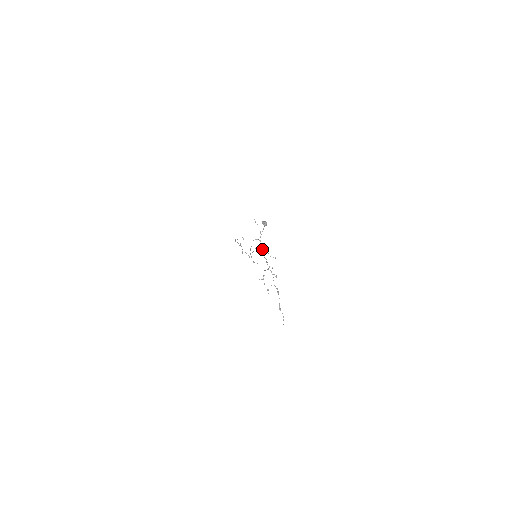
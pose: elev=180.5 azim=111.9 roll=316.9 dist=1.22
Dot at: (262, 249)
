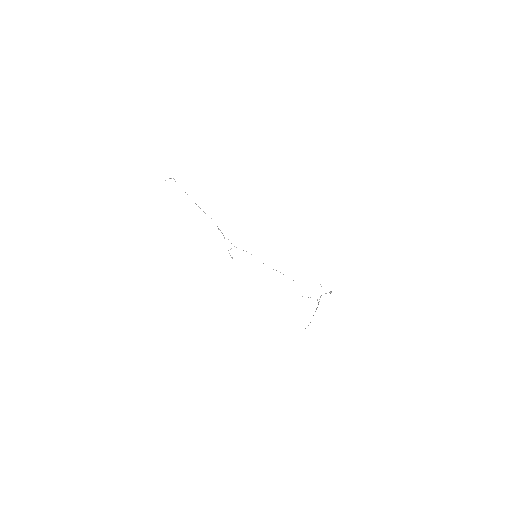
Dot at: occluded
